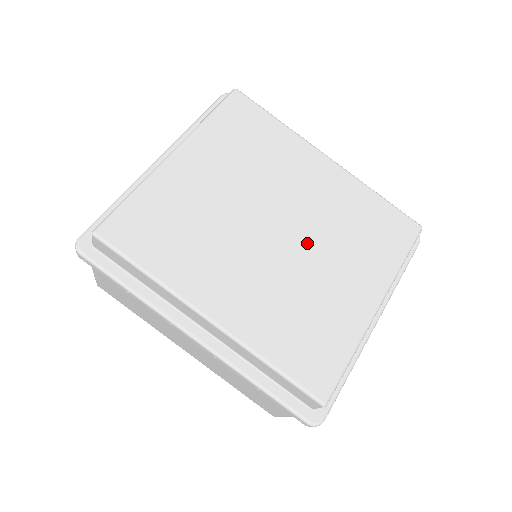
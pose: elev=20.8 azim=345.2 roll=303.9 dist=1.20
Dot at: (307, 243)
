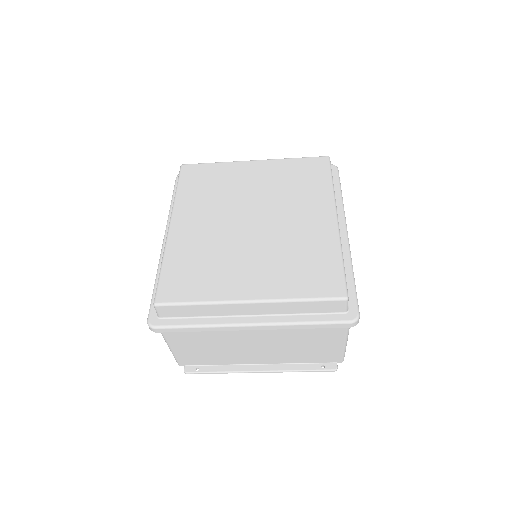
Dot at: (258, 239)
